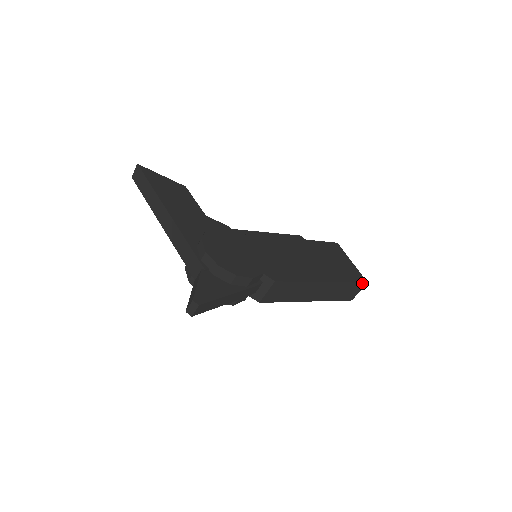
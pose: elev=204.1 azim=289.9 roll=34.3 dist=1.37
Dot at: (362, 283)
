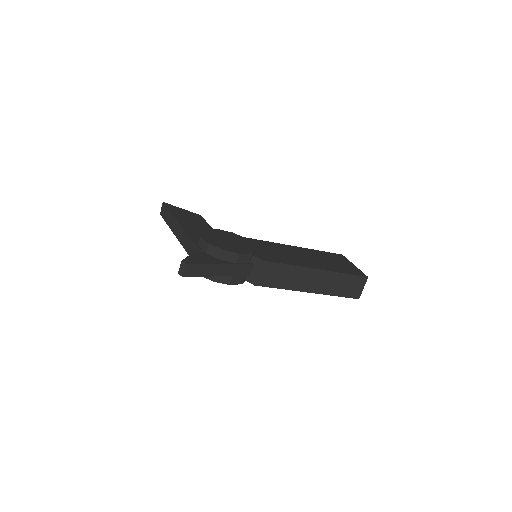
Dot at: (362, 277)
